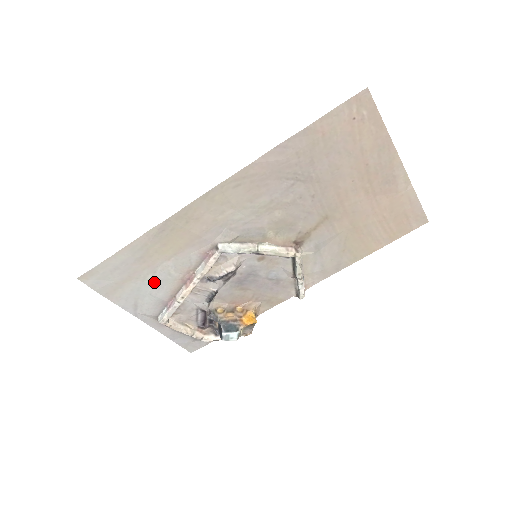
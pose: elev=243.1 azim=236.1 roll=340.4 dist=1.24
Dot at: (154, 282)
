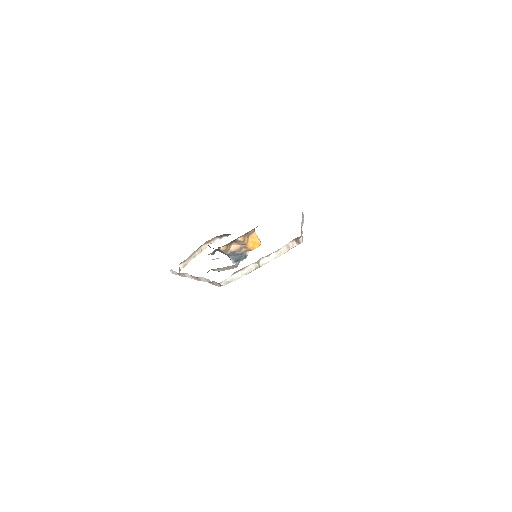
Dot at: occluded
